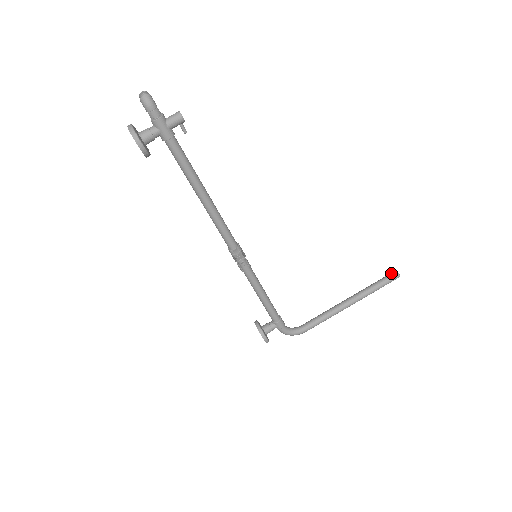
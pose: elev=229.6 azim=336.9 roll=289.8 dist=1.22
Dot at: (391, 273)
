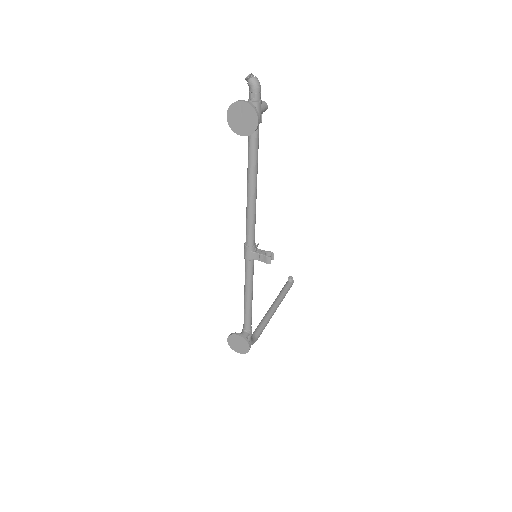
Dot at: (291, 279)
